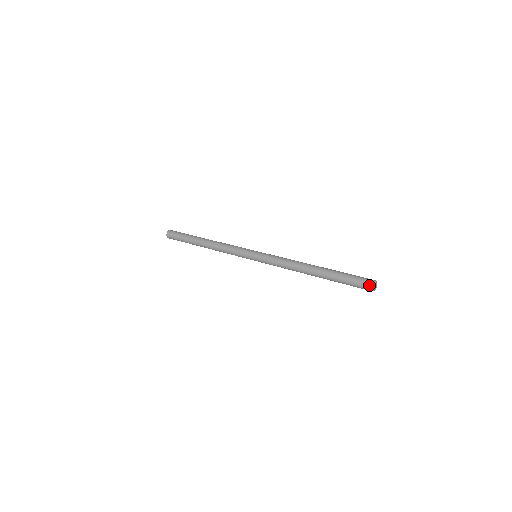
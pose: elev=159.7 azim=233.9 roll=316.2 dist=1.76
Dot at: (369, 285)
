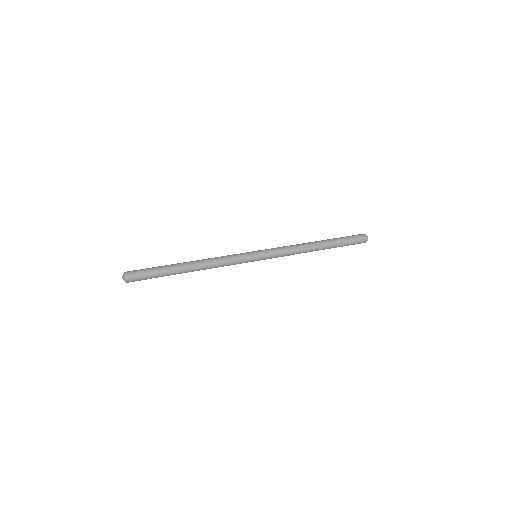
Dot at: (365, 242)
